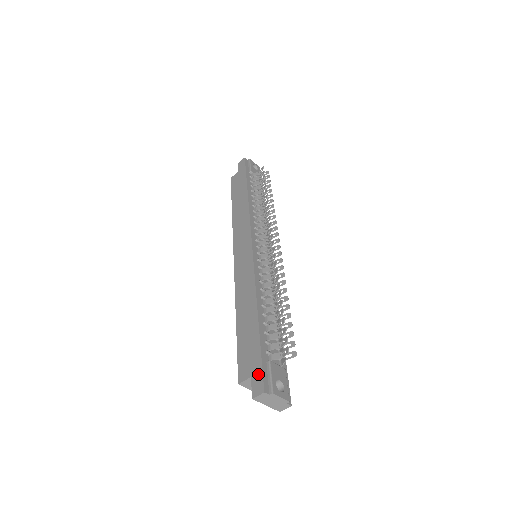
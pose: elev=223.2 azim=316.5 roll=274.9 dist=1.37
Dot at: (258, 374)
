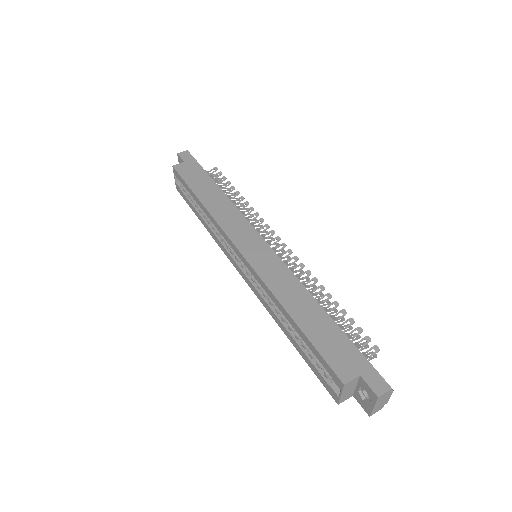
Dot at: (370, 371)
